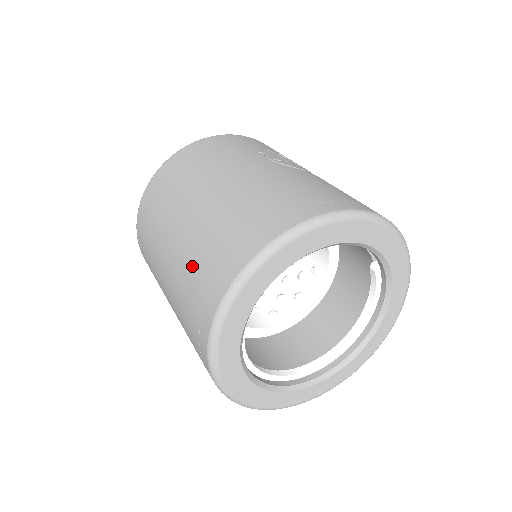
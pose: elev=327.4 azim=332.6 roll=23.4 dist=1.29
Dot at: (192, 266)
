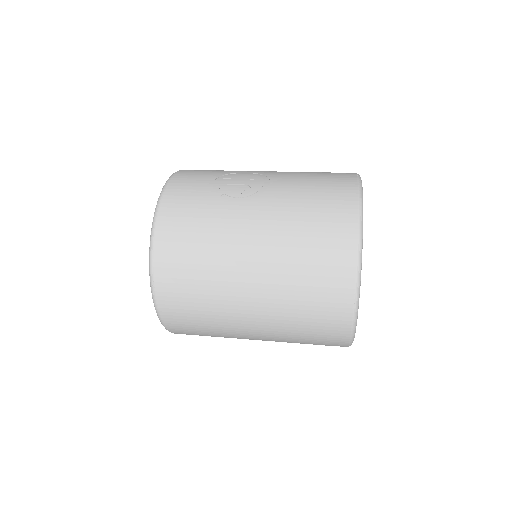
Dot at: (297, 315)
